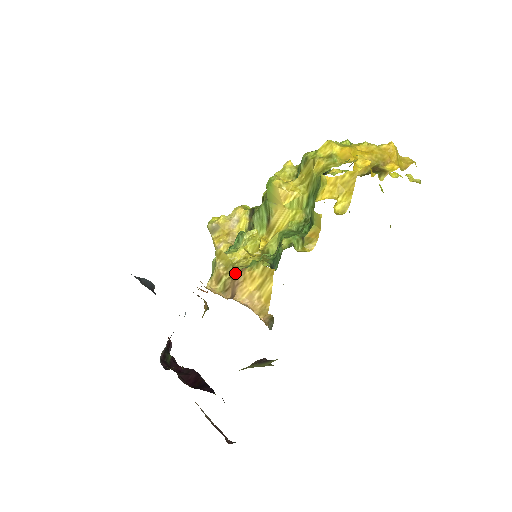
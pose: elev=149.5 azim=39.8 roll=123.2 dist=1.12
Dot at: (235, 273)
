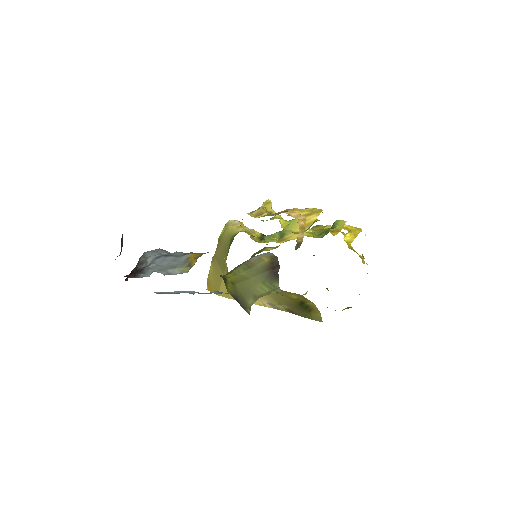
Dot at: occluded
